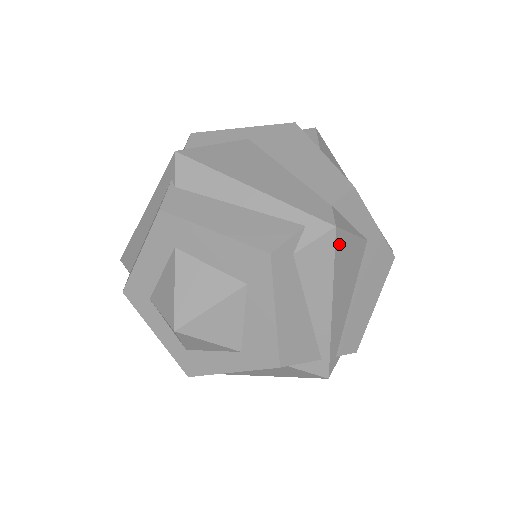
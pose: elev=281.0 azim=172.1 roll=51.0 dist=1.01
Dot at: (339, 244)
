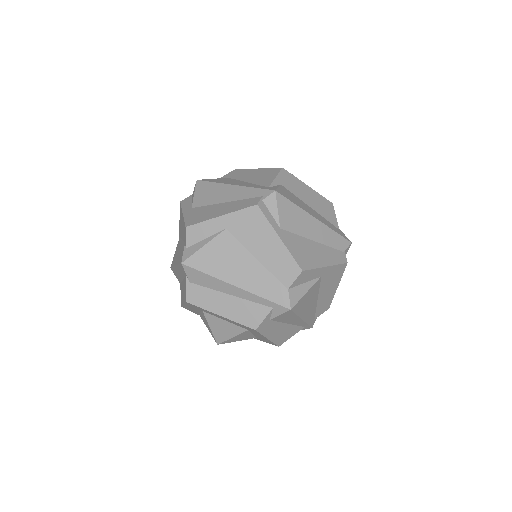
Dot at: (297, 308)
